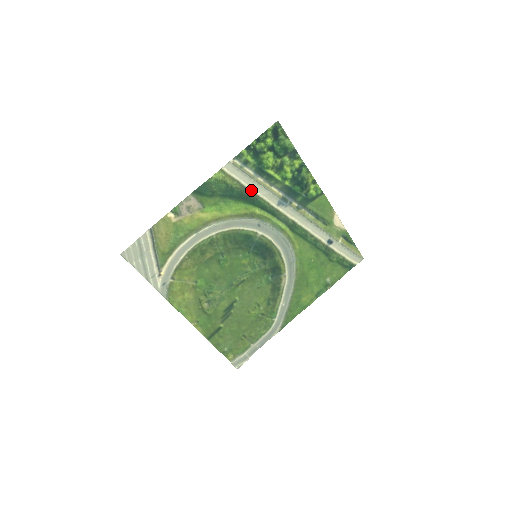
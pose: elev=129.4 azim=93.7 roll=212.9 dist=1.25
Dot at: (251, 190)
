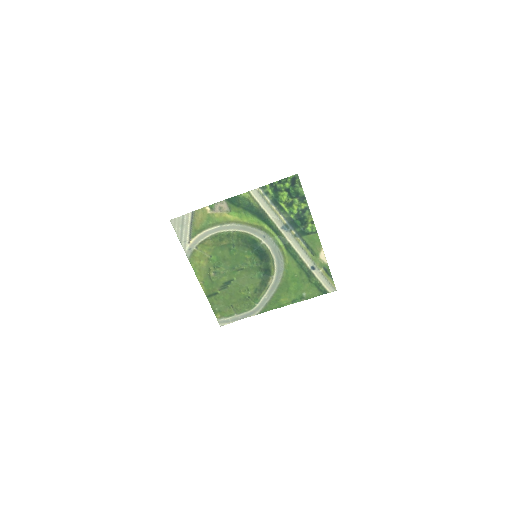
Dot at: (265, 212)
